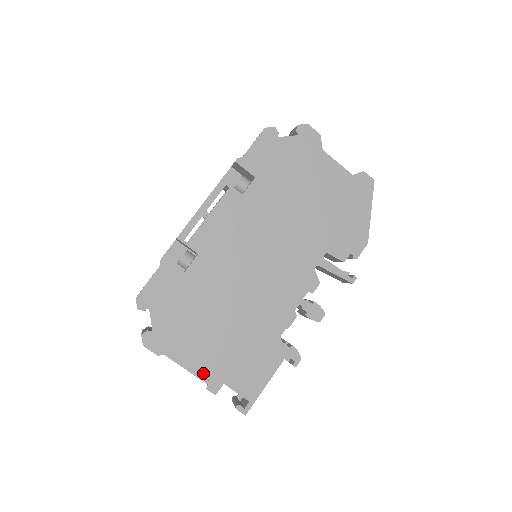
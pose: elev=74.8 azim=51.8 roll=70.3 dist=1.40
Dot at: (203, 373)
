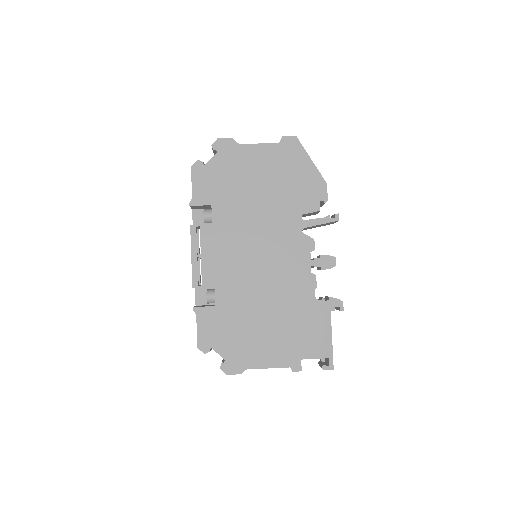
Dot at: (284, 362)
